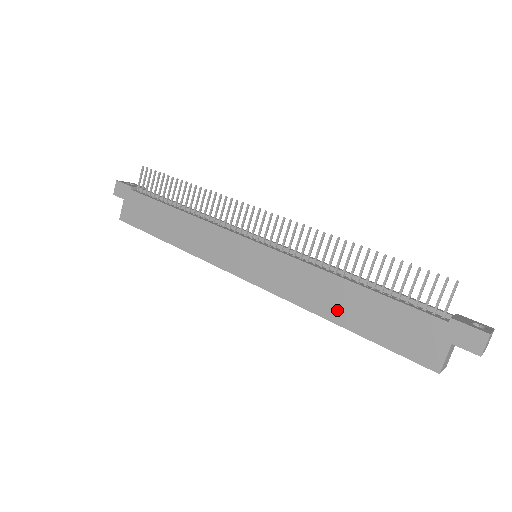
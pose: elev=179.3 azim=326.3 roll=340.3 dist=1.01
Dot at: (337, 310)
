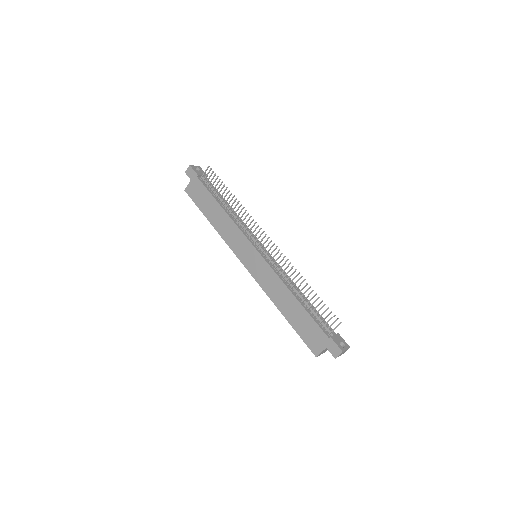
Dot at: (284, 307)
